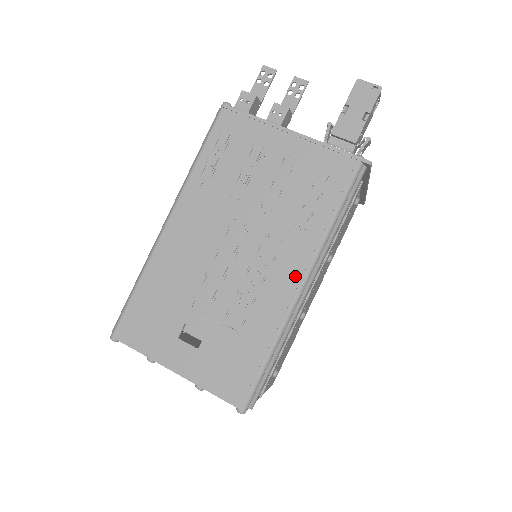
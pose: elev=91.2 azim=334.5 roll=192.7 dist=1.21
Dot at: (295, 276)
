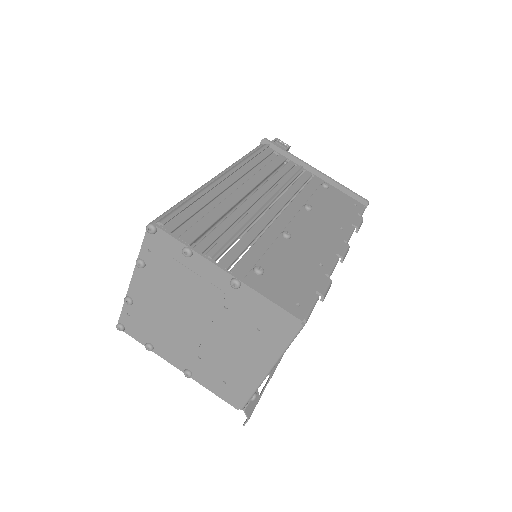
Dot at: occluded
